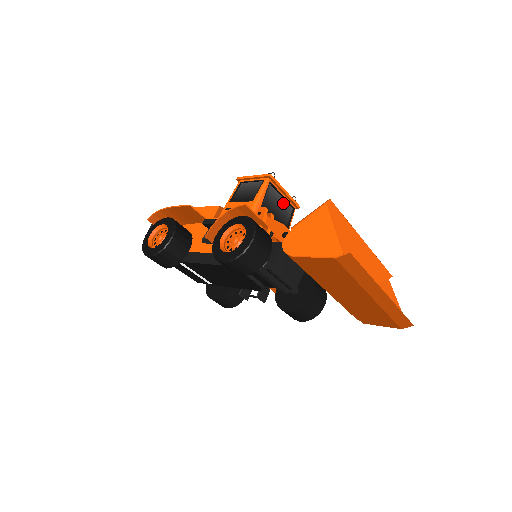
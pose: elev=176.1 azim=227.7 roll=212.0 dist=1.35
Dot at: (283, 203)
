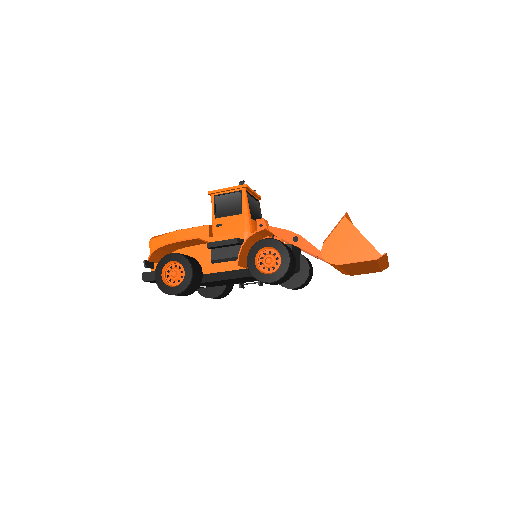
Dot at: (254, 202)
